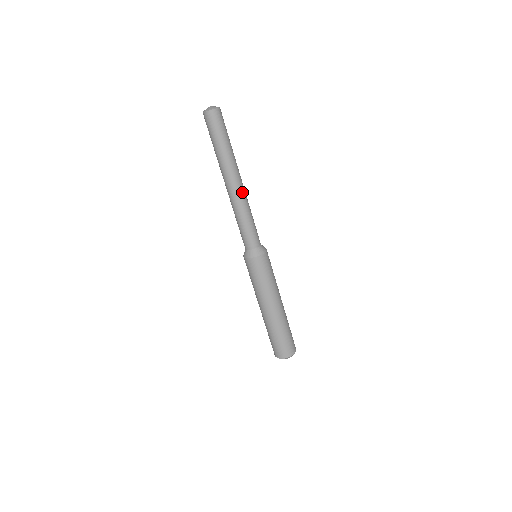
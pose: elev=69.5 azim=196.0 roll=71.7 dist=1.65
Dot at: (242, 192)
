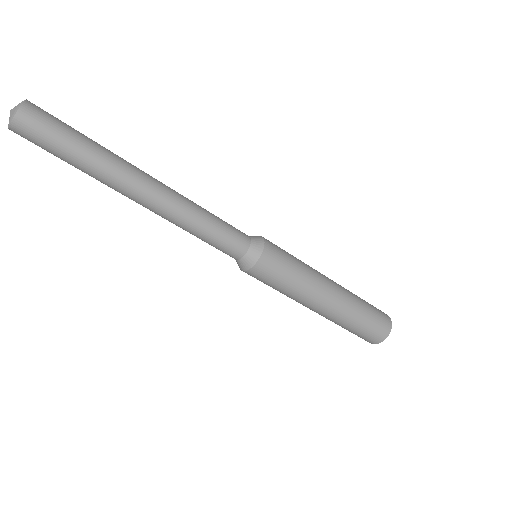
Dot at: (168, 194)
